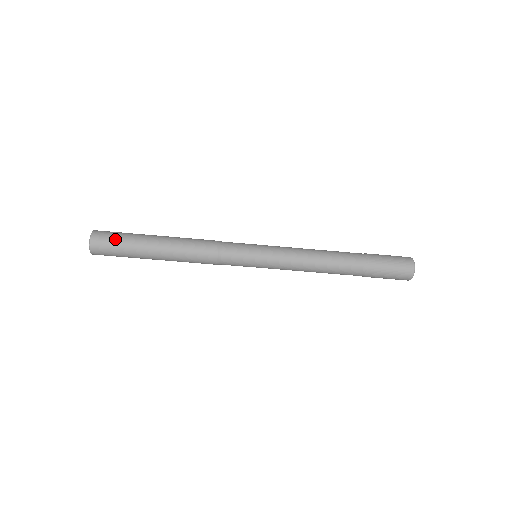
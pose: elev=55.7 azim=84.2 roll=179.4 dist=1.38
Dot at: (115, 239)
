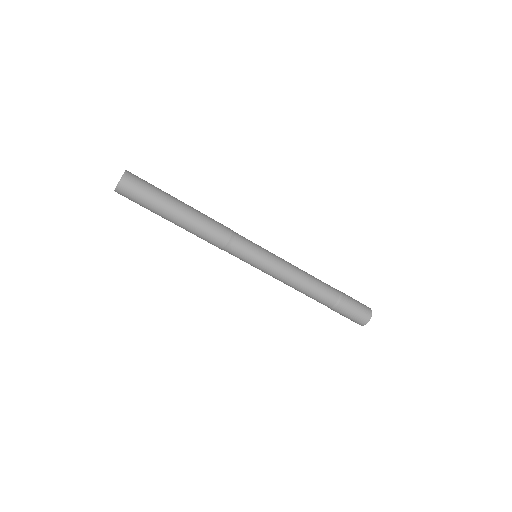
Dot at: (145, 187)
